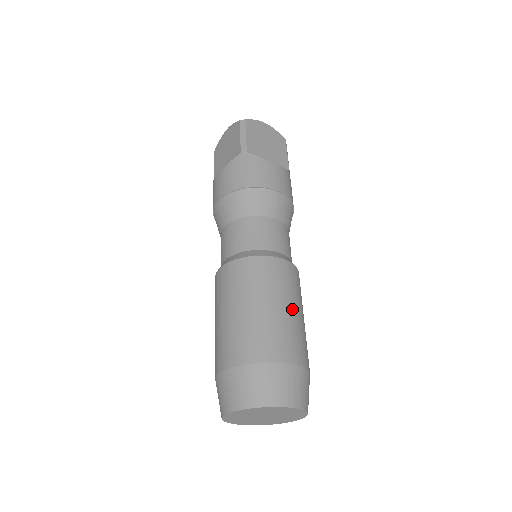
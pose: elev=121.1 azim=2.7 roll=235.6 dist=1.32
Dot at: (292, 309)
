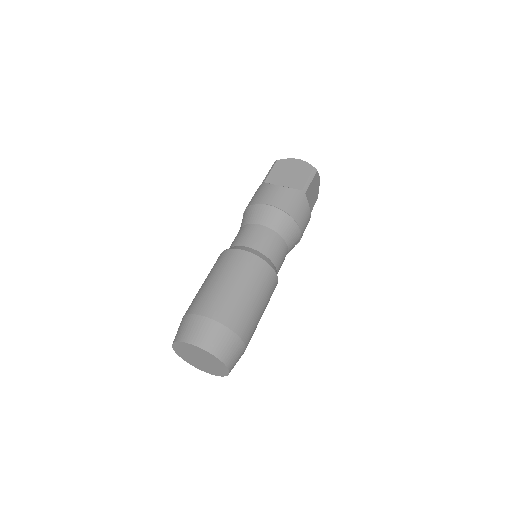
Dot at: (231, 283)
